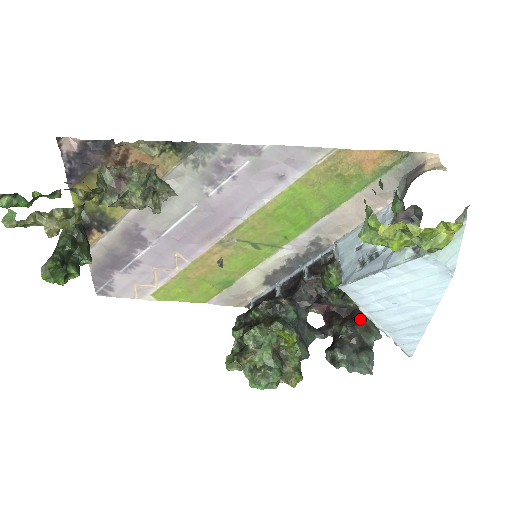
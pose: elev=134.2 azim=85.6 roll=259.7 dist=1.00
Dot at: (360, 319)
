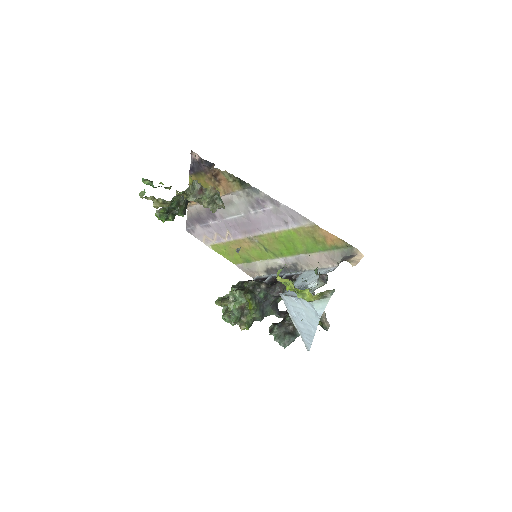
Dot at: occluded
